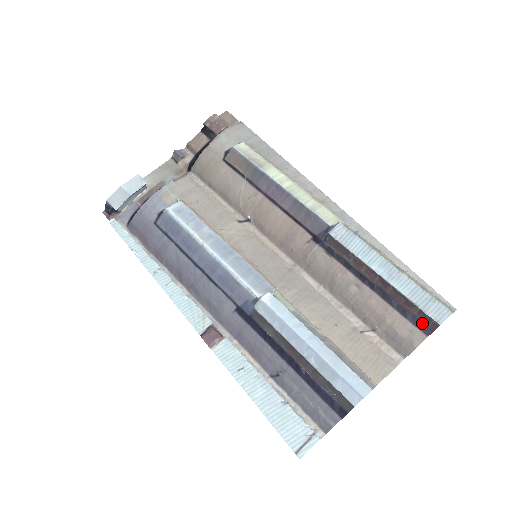
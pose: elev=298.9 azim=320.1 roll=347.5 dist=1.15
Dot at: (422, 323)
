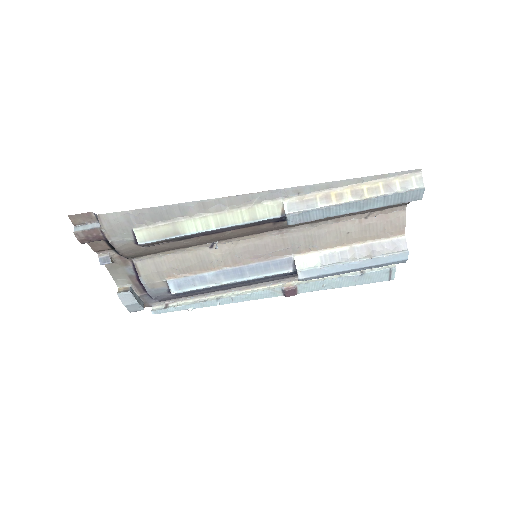
Dot at: occluded
